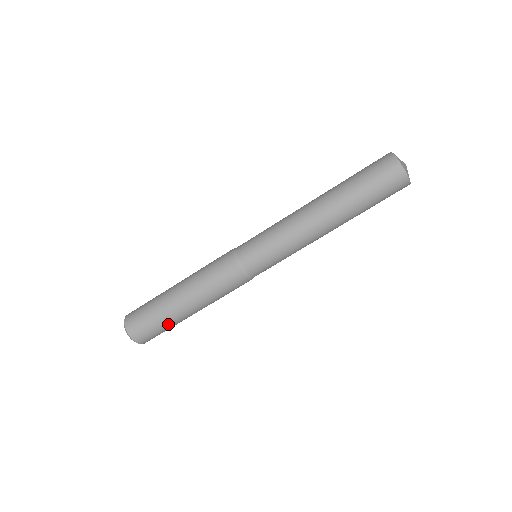
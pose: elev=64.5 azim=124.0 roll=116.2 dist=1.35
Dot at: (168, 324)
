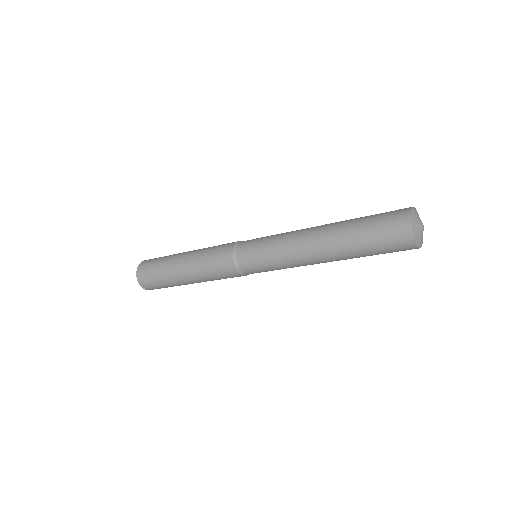
Dot at: occluded
